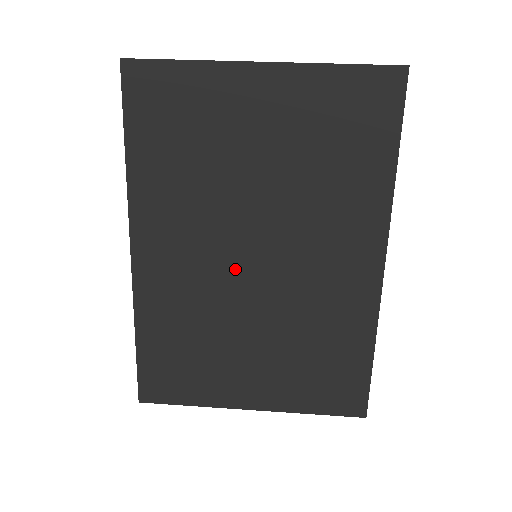
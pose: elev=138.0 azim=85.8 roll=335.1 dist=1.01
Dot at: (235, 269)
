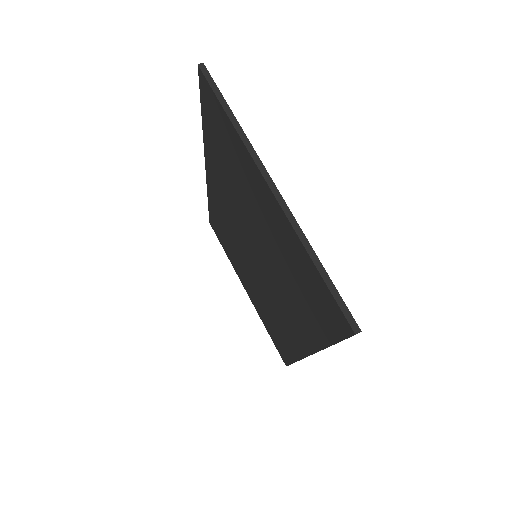
Dot at: (245, 246)
